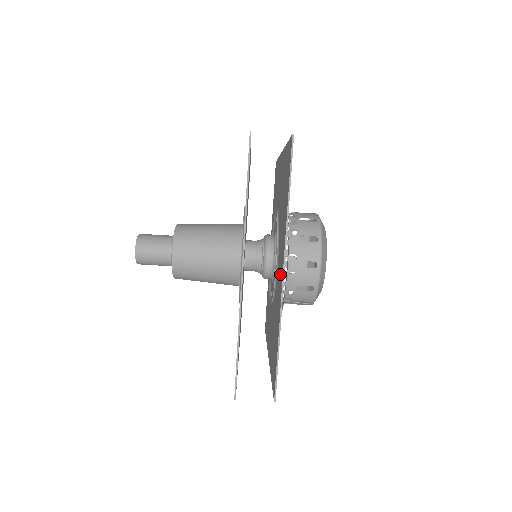
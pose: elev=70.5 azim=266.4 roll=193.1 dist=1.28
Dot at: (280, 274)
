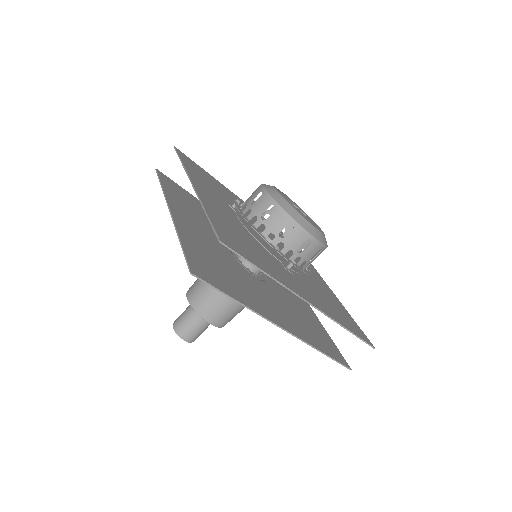
Dot at: occluded
